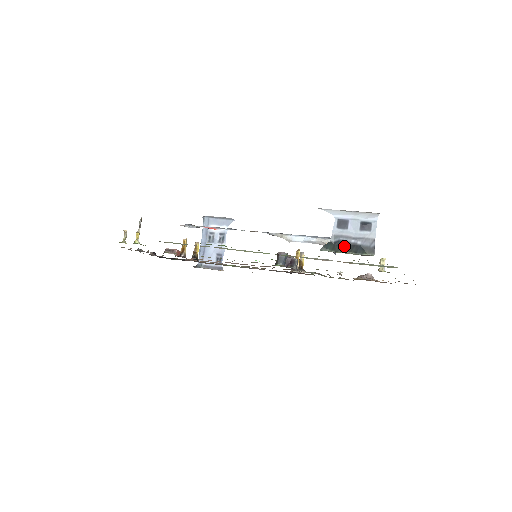
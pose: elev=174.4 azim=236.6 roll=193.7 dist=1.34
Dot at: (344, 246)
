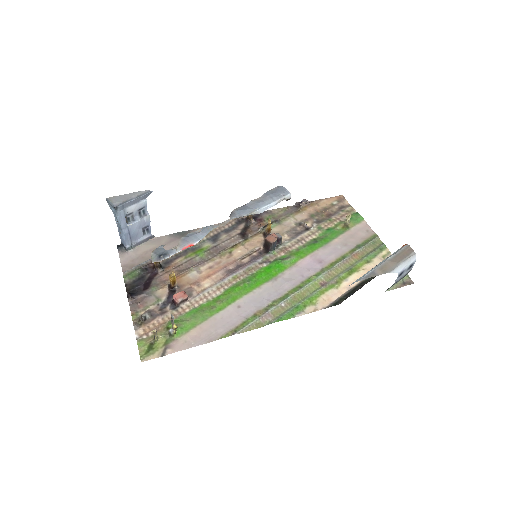
Dot at: (398, 282)
